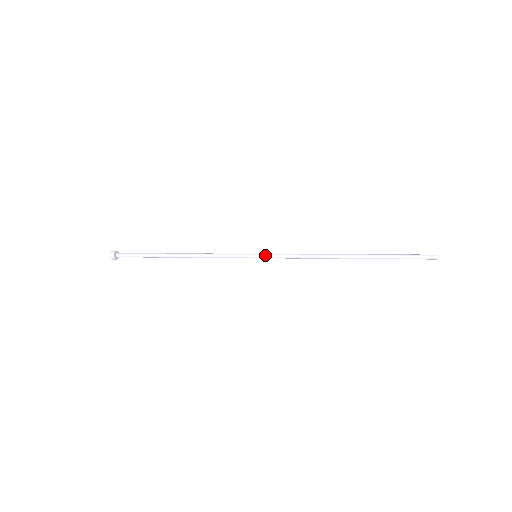
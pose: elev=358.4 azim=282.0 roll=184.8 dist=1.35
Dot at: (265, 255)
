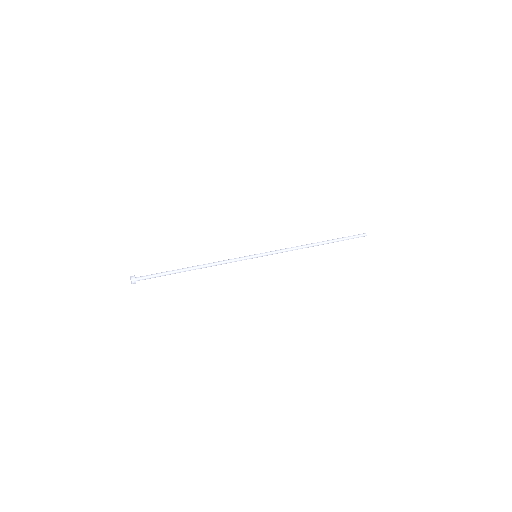
Dot at: (263, 254)
